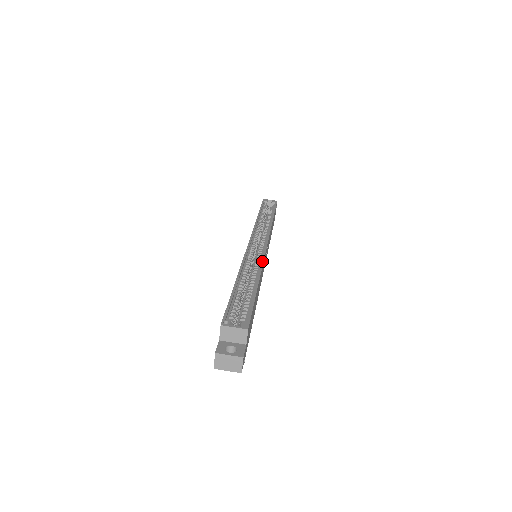
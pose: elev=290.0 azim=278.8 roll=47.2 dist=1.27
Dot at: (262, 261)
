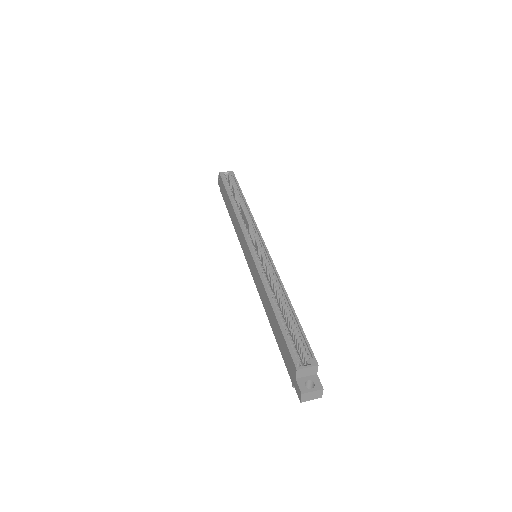
Dot at: (276, 272)
